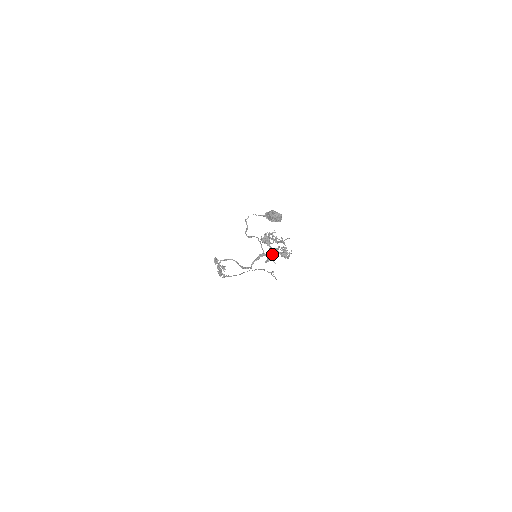
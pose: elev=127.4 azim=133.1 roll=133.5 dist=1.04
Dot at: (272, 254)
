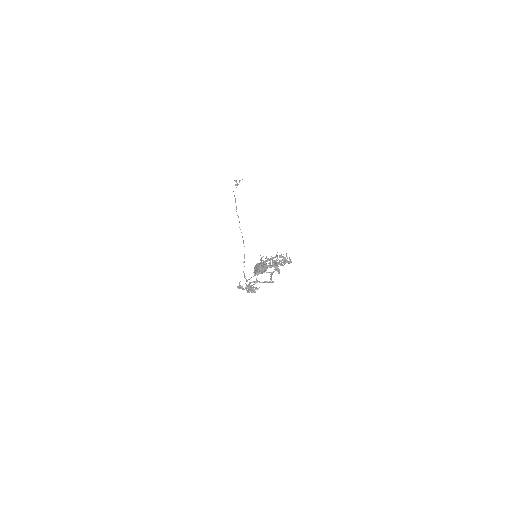
Dot at: occluded
